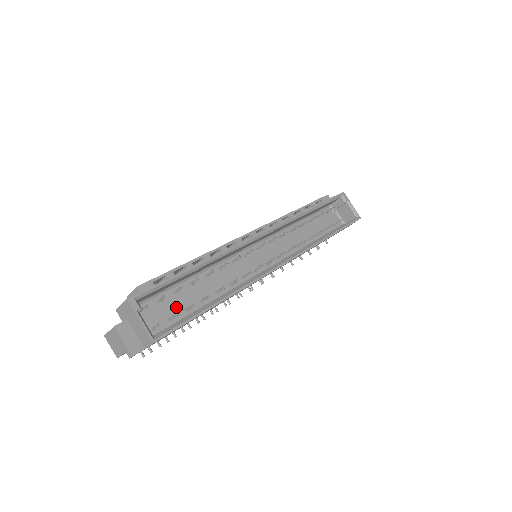
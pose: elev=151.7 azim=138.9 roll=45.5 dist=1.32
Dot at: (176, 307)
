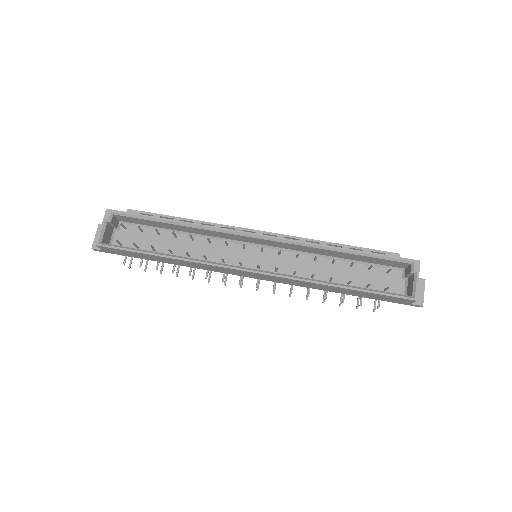
Dot at: (150, 243)
